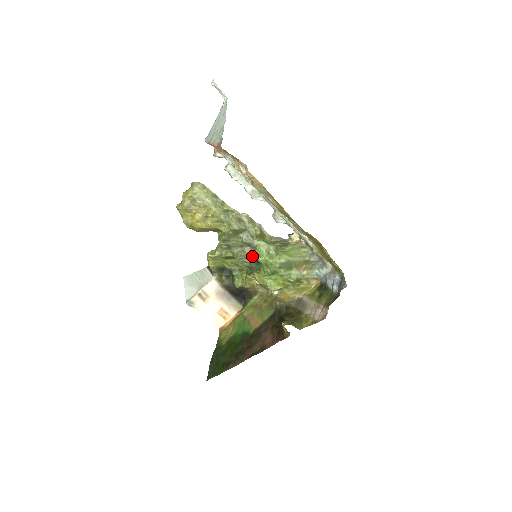
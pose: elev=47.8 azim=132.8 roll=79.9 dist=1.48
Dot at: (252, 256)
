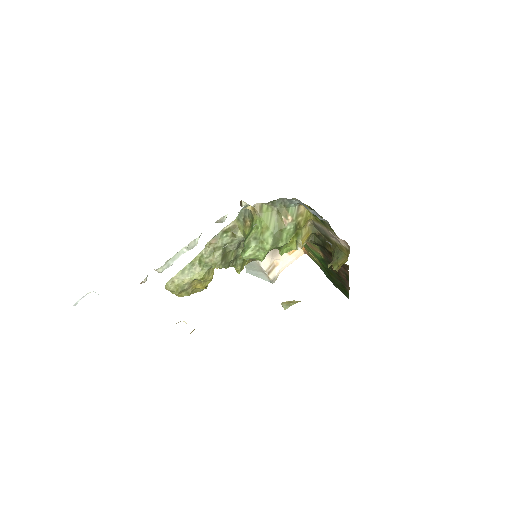
Dot at: occluded
